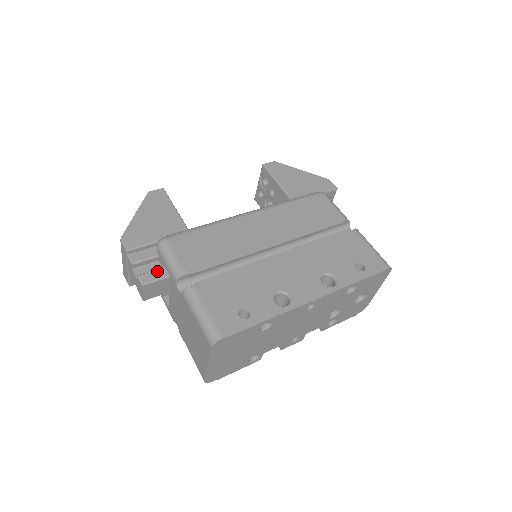
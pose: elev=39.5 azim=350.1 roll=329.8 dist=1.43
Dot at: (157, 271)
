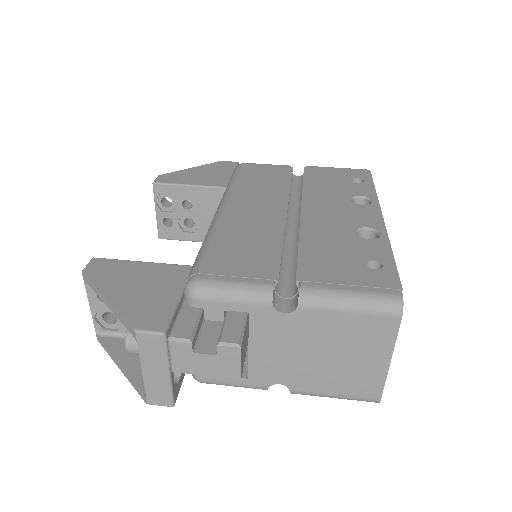
Dot at: (228, 321)
